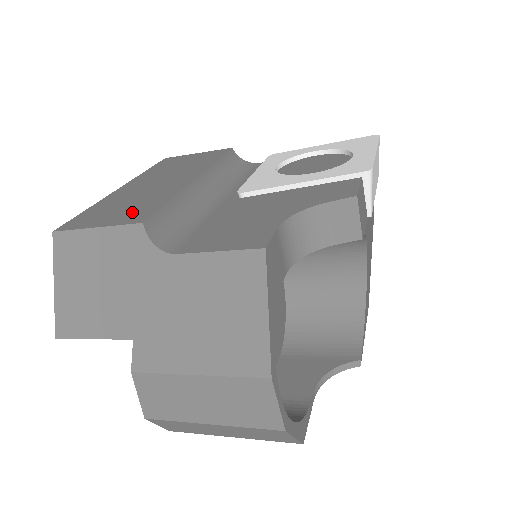
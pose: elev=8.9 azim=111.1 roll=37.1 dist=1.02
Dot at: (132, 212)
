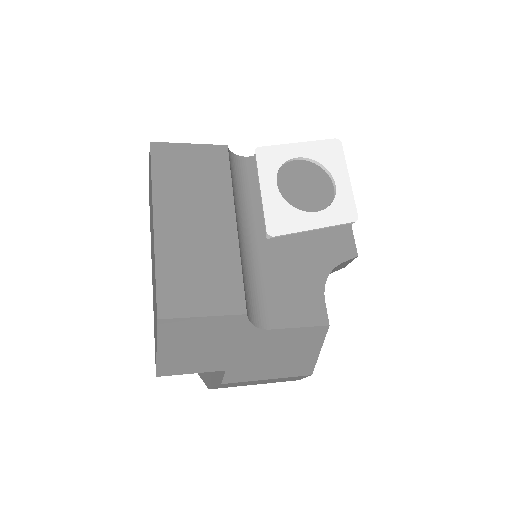
Dot at: (220, 291)
